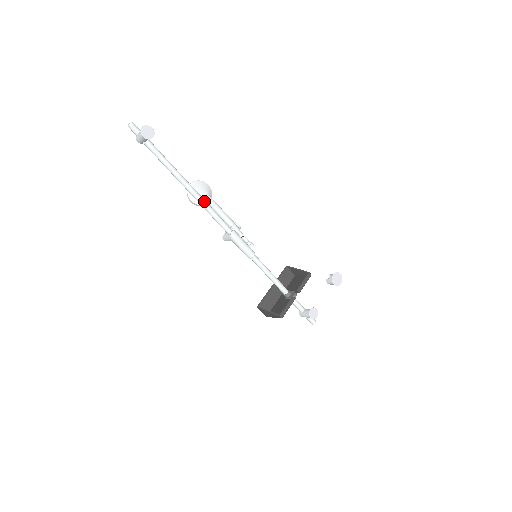
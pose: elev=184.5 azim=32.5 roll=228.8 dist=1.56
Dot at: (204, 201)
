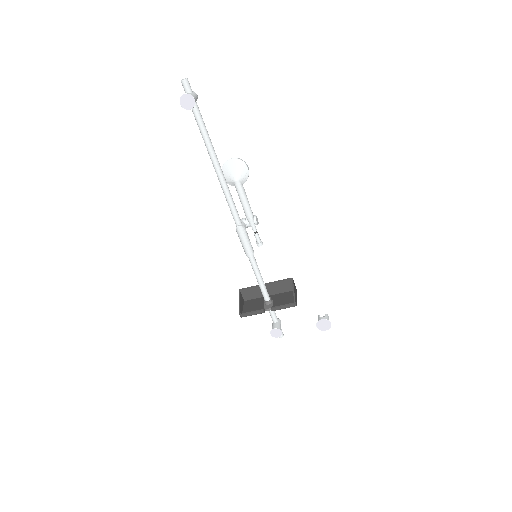
Dot at: (225, 186)
